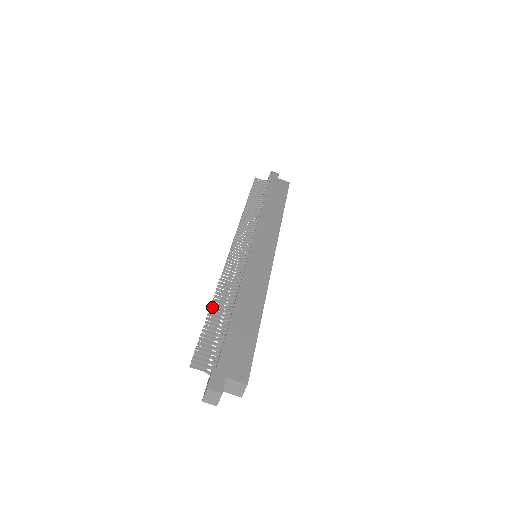
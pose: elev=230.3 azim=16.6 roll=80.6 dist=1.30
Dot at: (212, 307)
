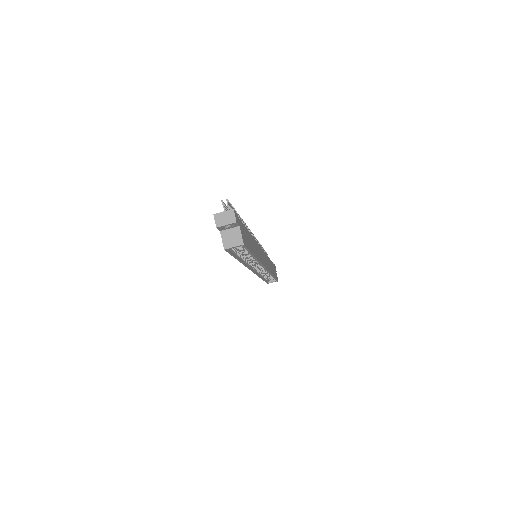
Dot at: (240, 217)
